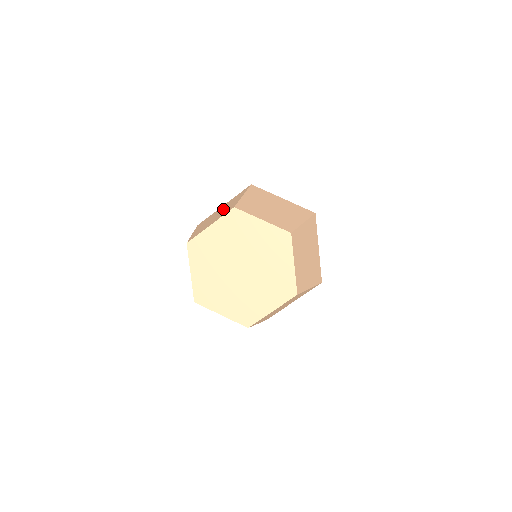
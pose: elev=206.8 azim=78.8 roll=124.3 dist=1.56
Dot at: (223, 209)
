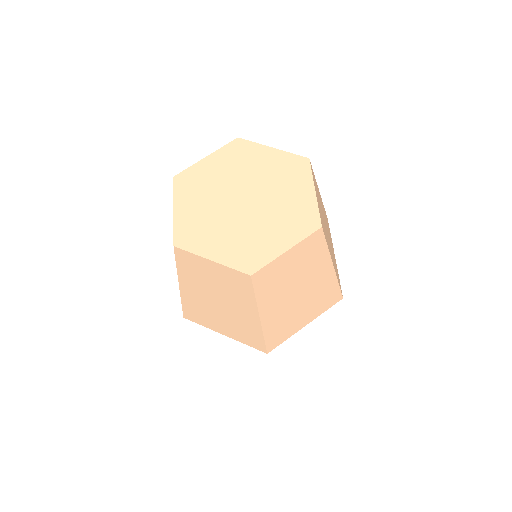
Dot at: occluded
